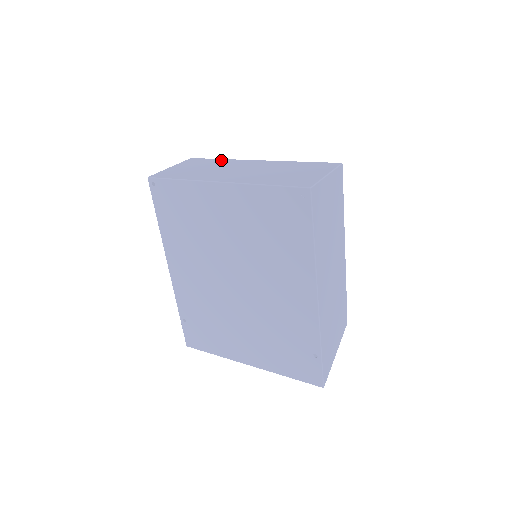
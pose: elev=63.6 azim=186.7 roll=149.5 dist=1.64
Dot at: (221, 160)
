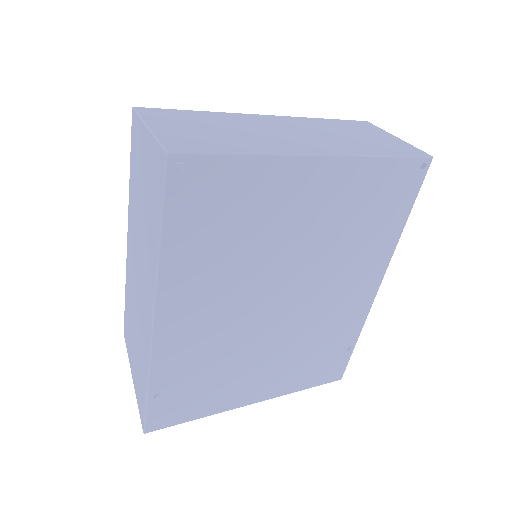
Dot at: (209, 113)
